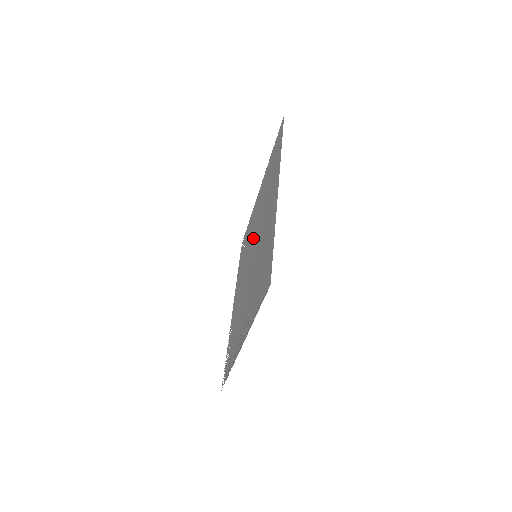
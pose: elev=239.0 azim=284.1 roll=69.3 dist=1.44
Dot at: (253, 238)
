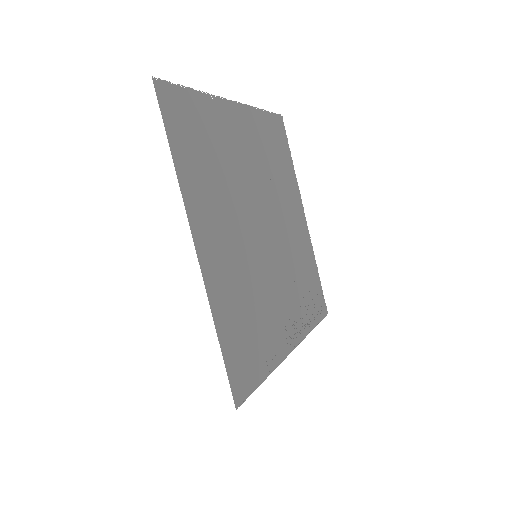
Dot at: (257, 194)
